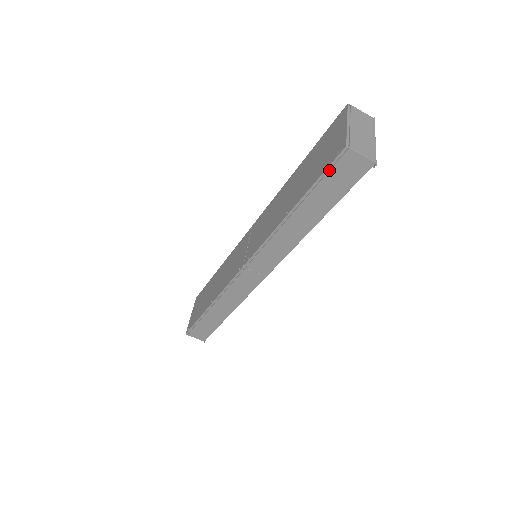
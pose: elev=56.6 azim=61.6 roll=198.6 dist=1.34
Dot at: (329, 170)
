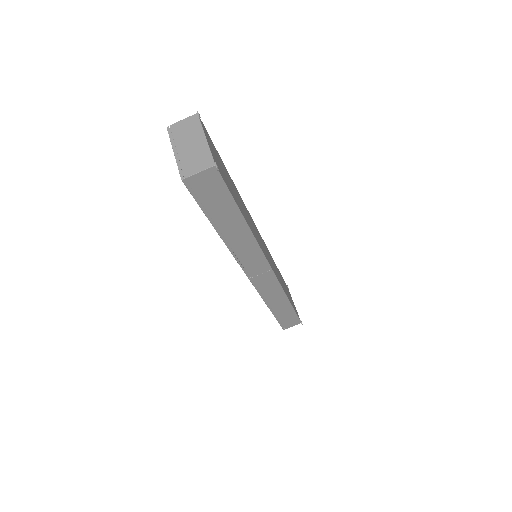
Dot at: (197, 198)
